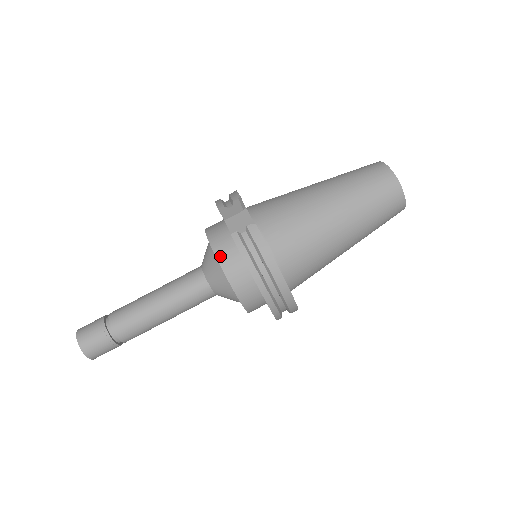
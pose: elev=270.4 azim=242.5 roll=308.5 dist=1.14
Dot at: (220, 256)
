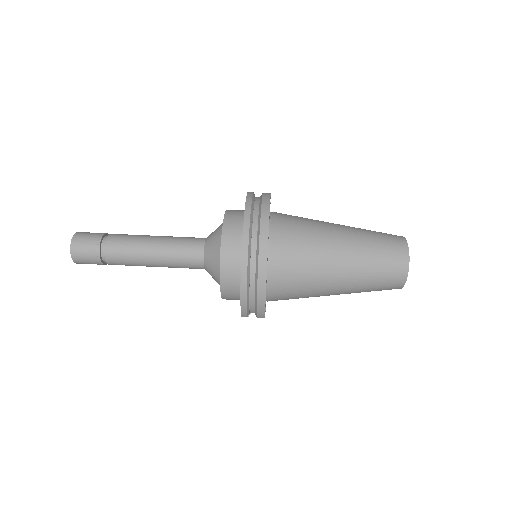
Dot at: (230, 210)
